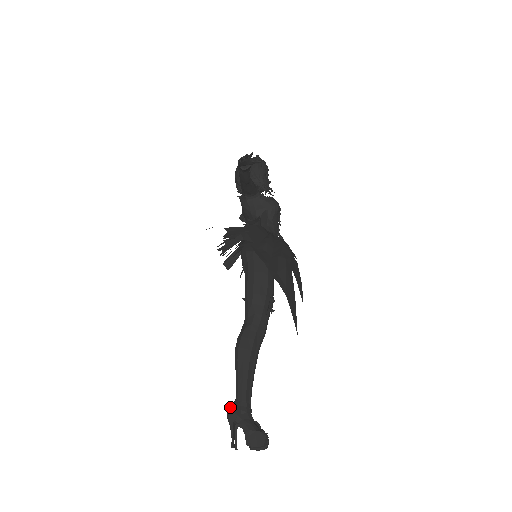
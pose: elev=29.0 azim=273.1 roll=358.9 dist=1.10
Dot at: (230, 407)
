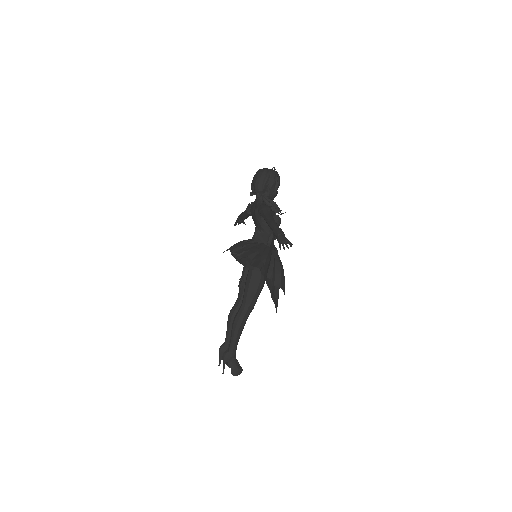
Dot at: (225, 354)
